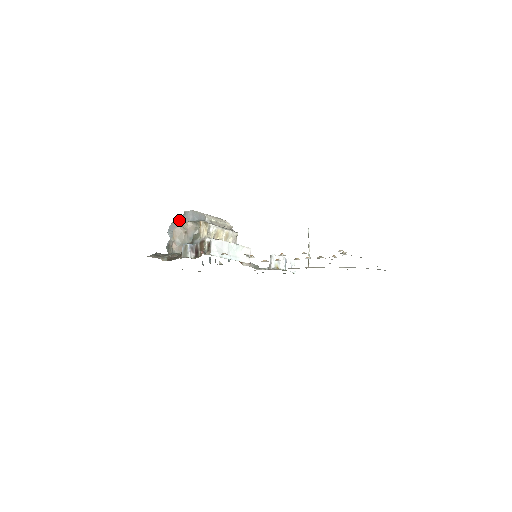
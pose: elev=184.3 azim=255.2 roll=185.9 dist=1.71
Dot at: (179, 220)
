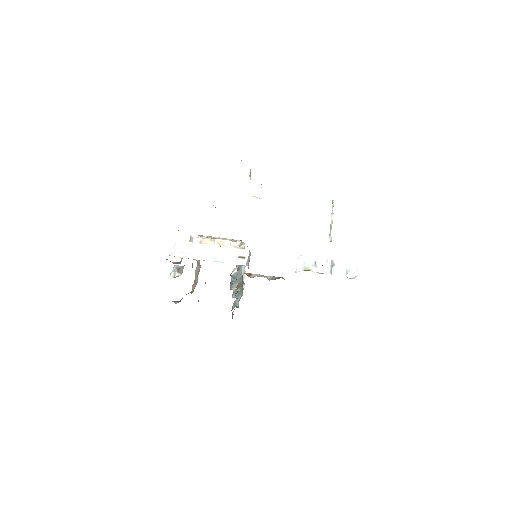
Dot at: occluded
